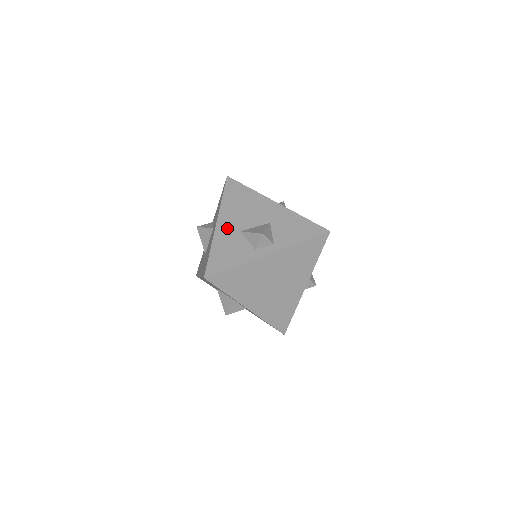
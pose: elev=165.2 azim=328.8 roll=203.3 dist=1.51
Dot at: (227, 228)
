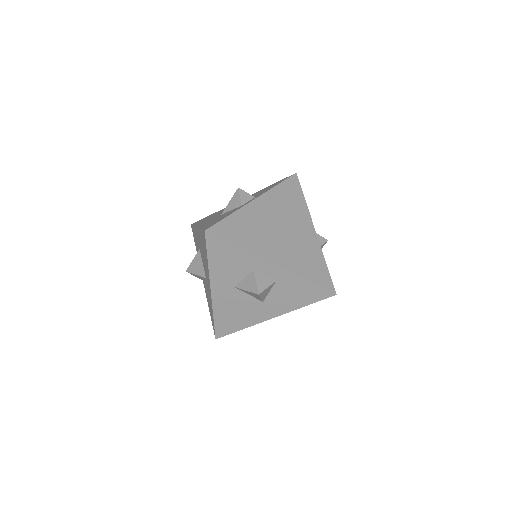
Dot at: (208, 221)
